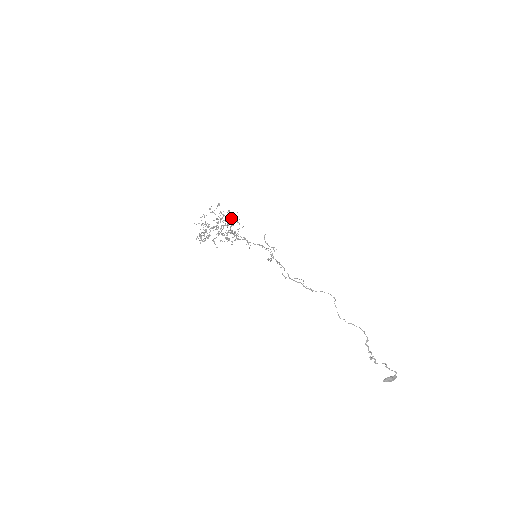
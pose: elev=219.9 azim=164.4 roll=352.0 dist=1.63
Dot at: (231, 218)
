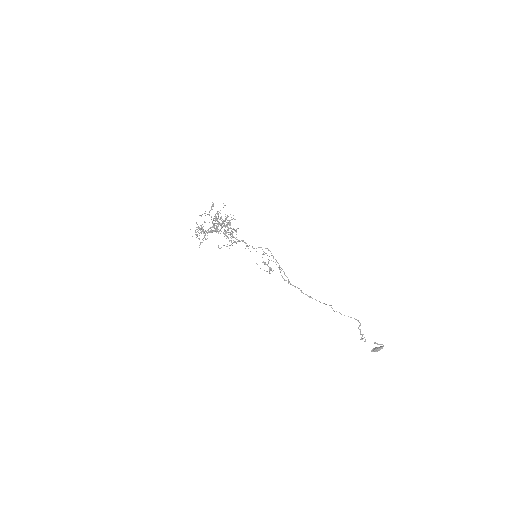
Dot at: (227, 222)
